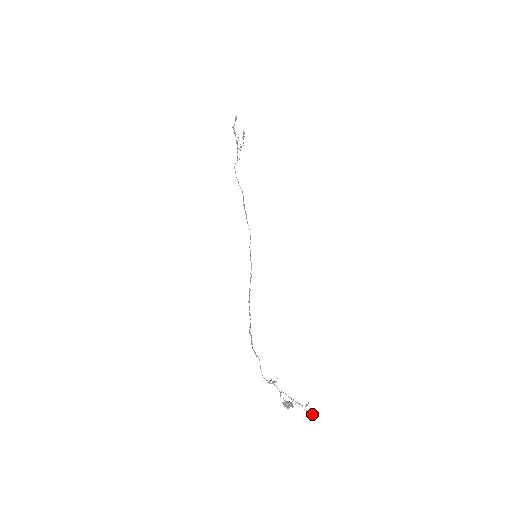
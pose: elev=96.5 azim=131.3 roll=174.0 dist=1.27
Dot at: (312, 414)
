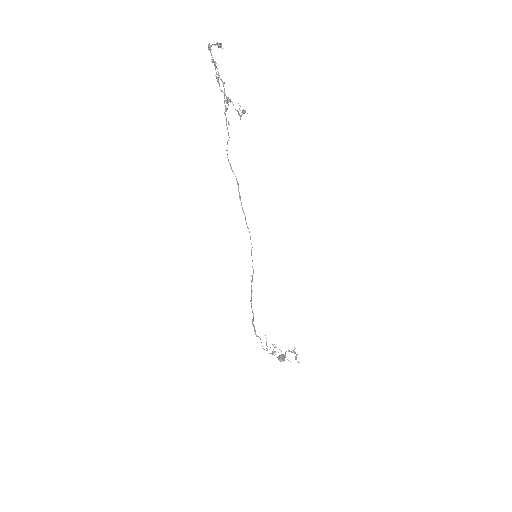
Dot at: occluded
